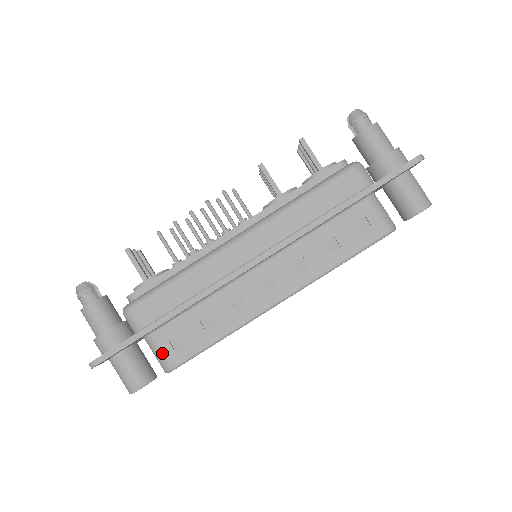
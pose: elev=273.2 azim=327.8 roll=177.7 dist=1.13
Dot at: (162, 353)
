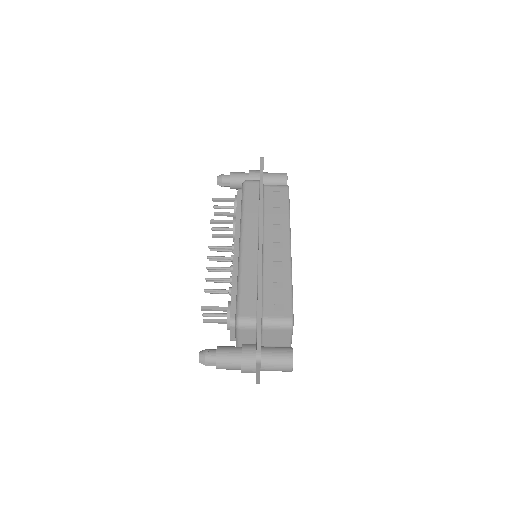
Dot at: (279, 319)
